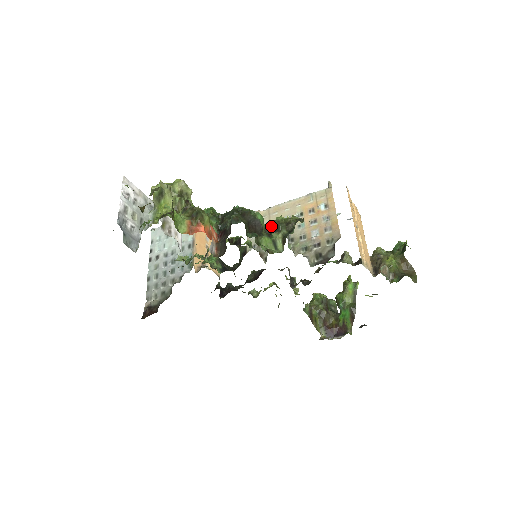
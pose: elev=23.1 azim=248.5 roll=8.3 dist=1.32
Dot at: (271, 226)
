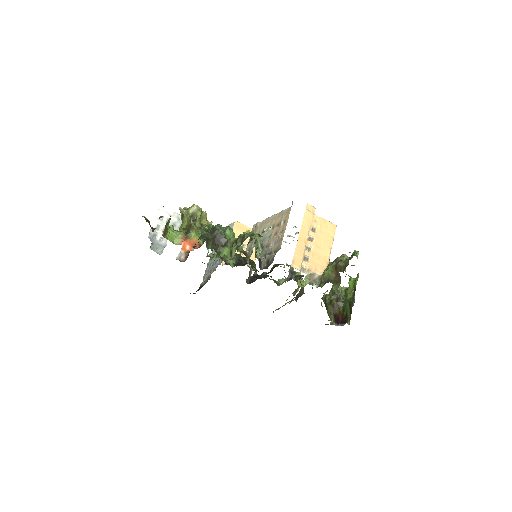
Dot at: occluded
